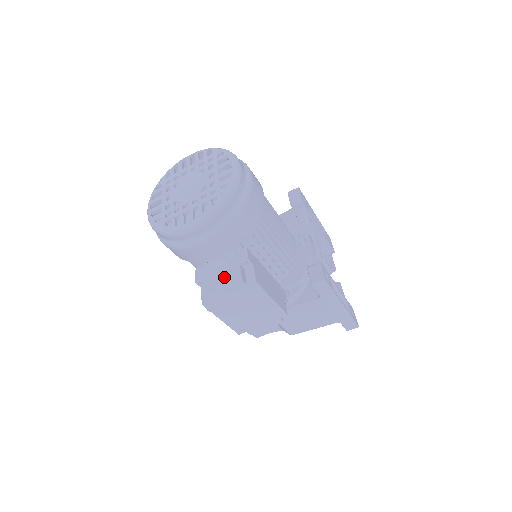
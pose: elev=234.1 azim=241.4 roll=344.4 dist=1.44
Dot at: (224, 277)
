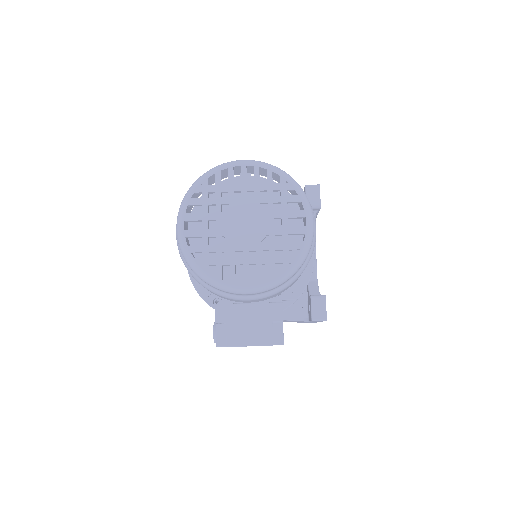
Dot at: (252, 332)
